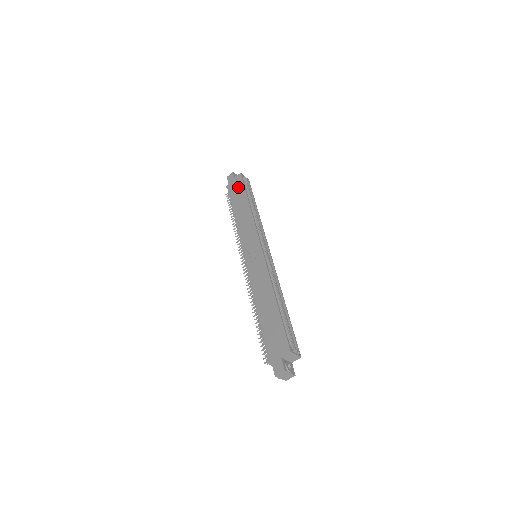
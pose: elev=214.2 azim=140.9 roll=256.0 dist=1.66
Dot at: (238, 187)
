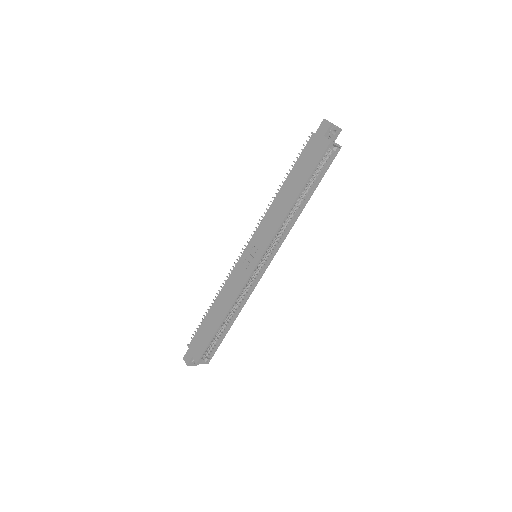
Dot at: (312, 158)
